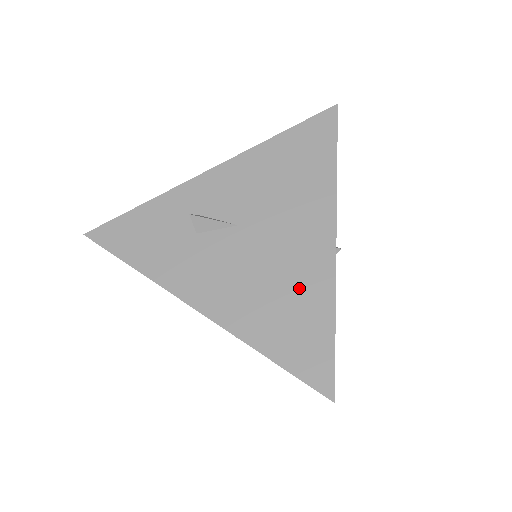
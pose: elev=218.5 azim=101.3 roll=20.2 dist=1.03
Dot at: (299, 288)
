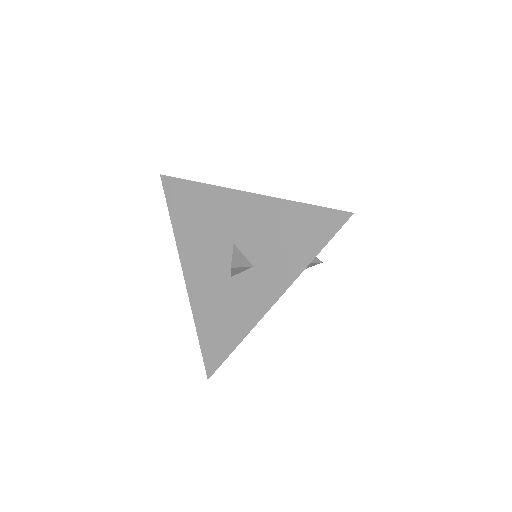
Dot at: occluded
